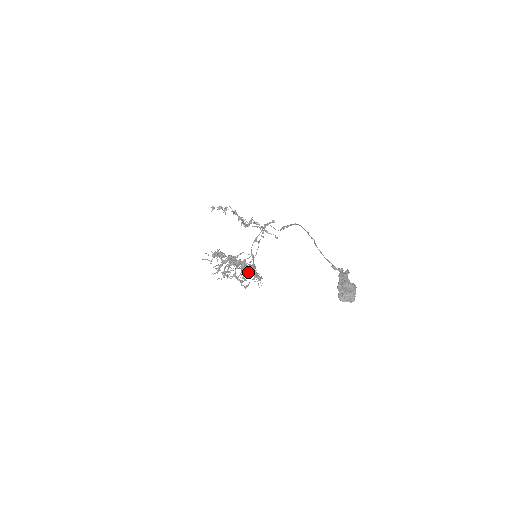
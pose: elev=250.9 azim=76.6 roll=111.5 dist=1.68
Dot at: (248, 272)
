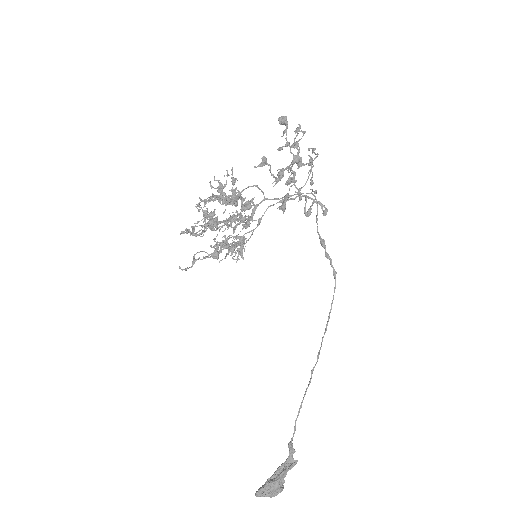
Dot at: (231, 255)
